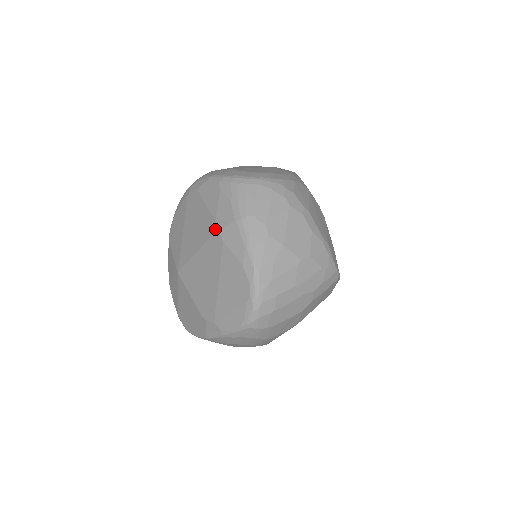
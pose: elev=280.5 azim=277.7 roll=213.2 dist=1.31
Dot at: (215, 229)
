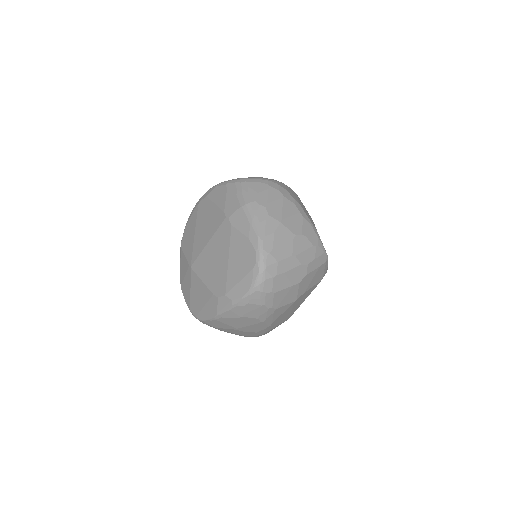
Dot at: (224, 218)
